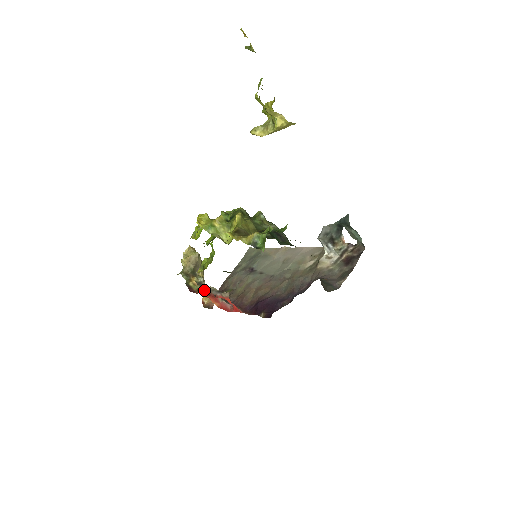
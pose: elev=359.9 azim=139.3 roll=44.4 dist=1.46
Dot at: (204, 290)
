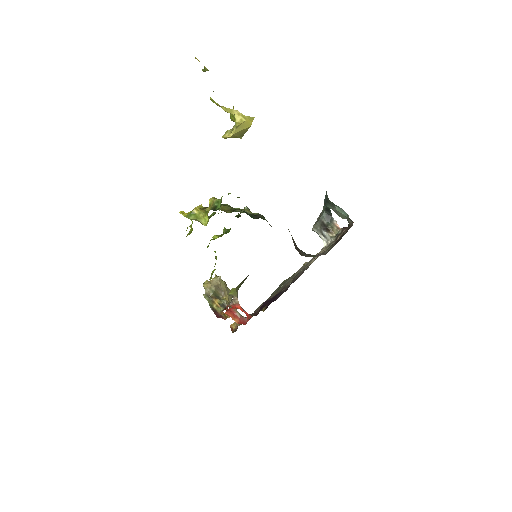
Dot at: (224, 308)
